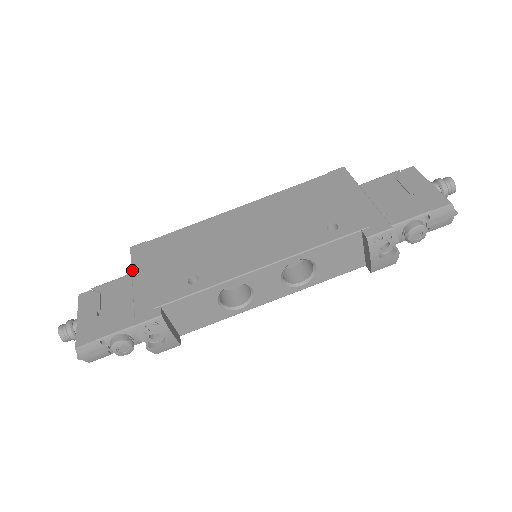
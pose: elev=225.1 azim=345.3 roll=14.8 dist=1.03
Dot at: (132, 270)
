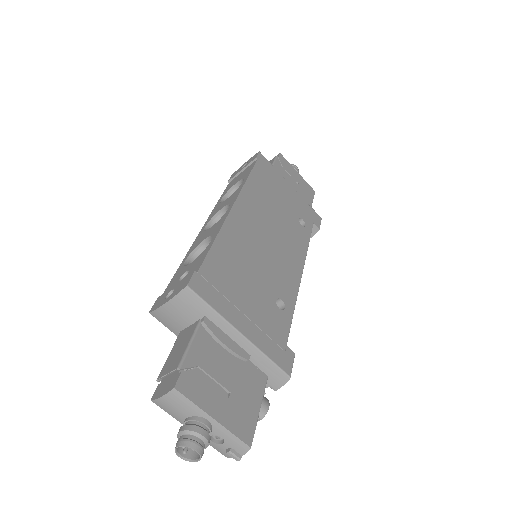
Dot at: (225, 318)
